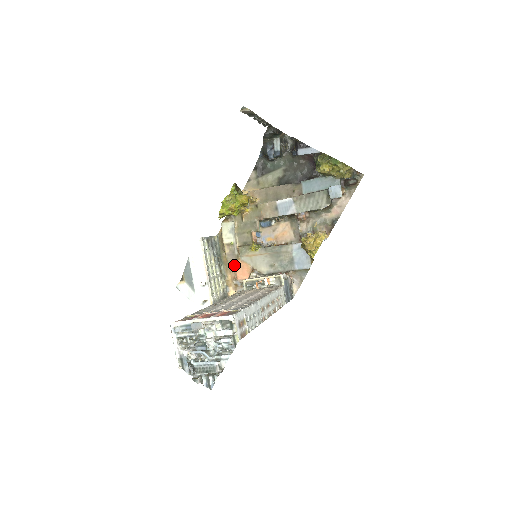
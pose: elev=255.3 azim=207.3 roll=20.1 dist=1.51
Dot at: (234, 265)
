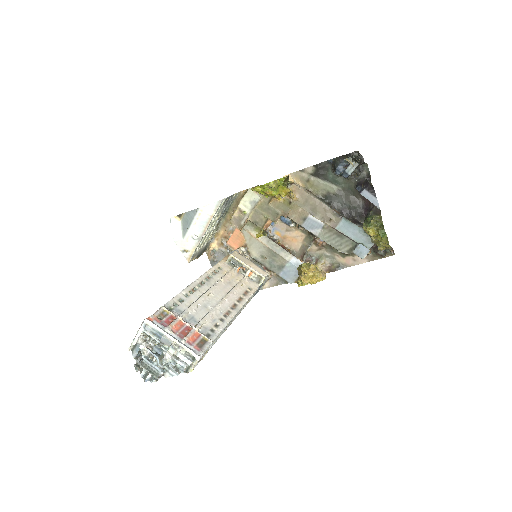
Dot at: (233, 230)
